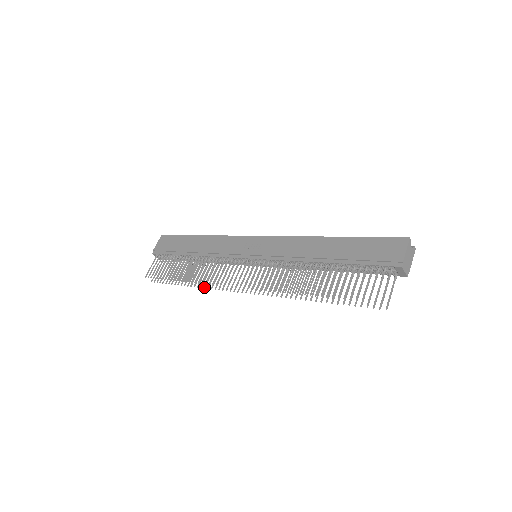
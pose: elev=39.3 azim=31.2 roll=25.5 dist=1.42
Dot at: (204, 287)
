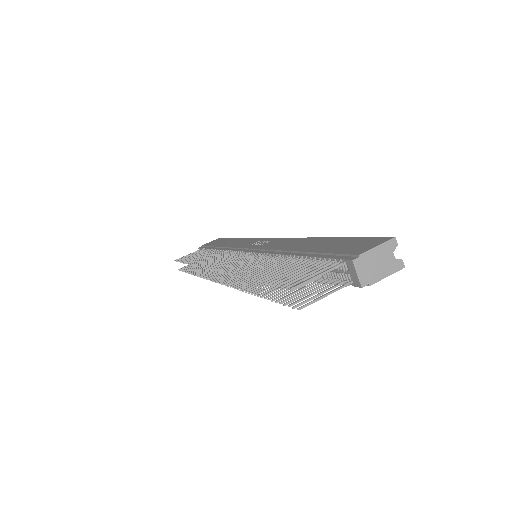
Dot at: (198, 275)
